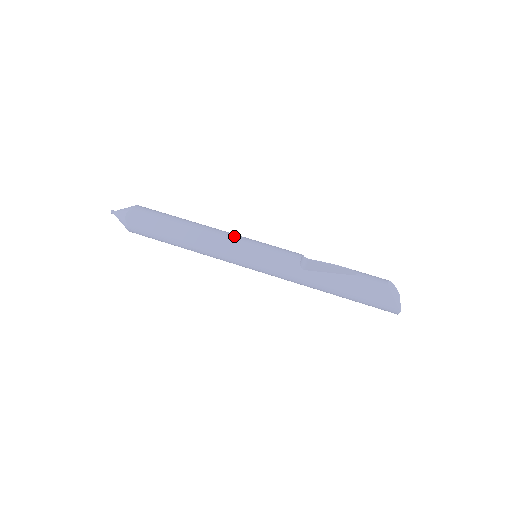
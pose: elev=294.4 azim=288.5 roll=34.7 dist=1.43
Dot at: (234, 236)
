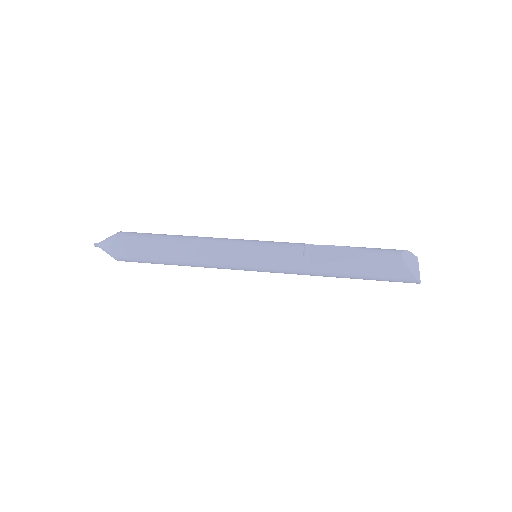
Dot at: (227, 244)
